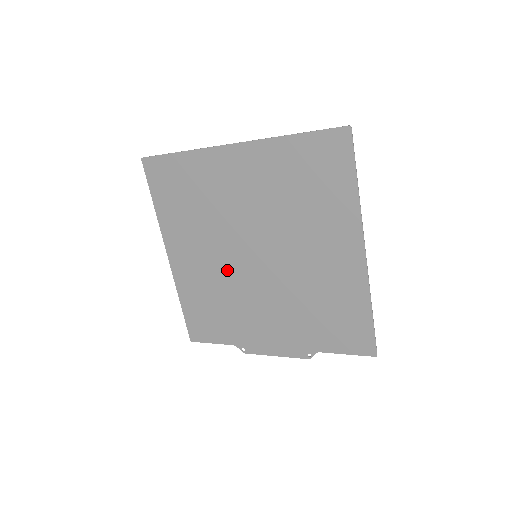
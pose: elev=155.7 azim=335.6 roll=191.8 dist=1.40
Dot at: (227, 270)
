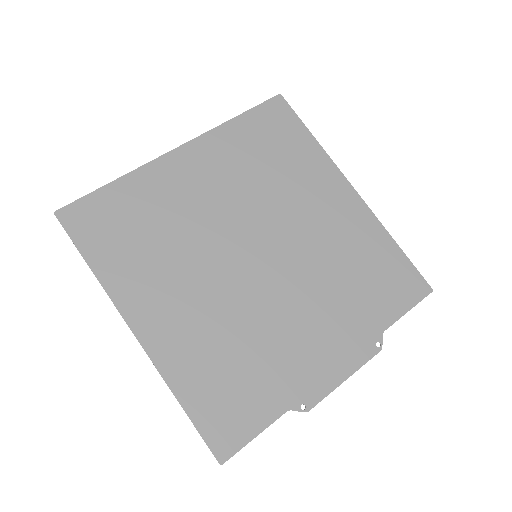
Dot at: (229, 297)
